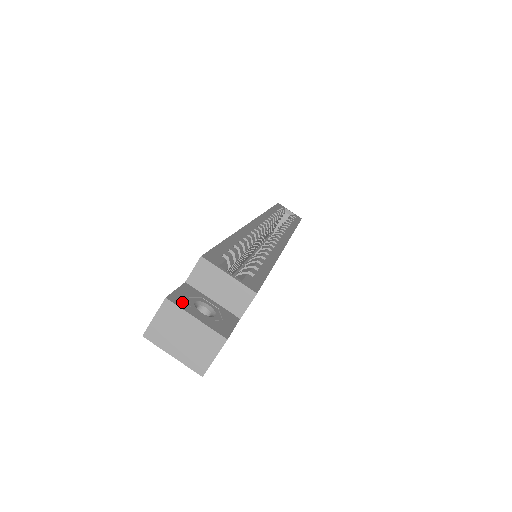
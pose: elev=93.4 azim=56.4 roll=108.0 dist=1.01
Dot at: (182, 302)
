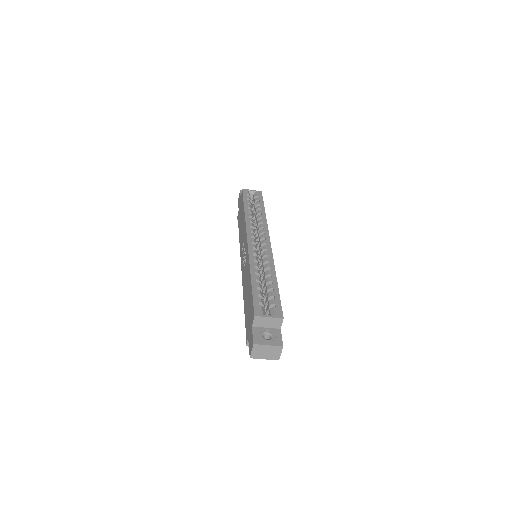
Dot at: (259, 341)
